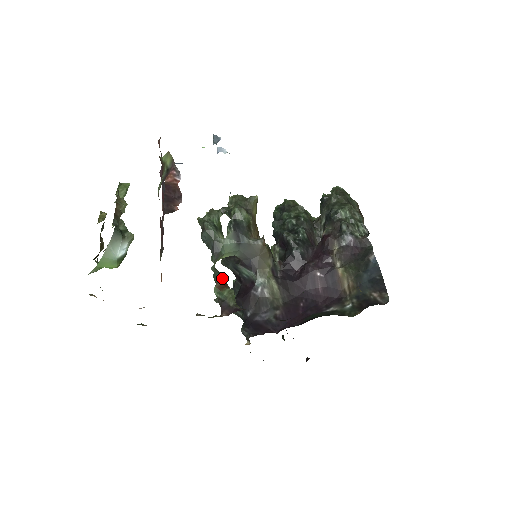
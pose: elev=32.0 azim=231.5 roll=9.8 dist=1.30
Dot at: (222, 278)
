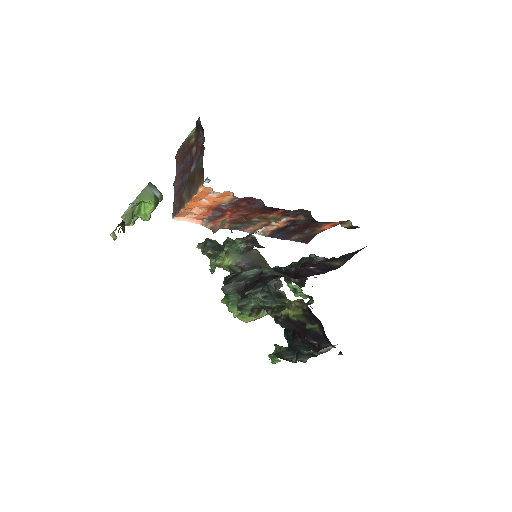
Dot at: occluded
